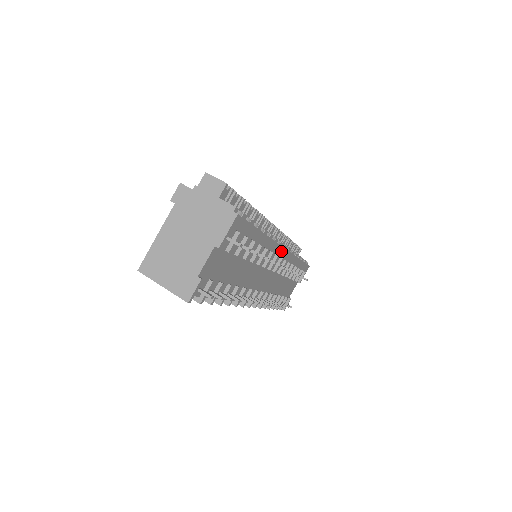
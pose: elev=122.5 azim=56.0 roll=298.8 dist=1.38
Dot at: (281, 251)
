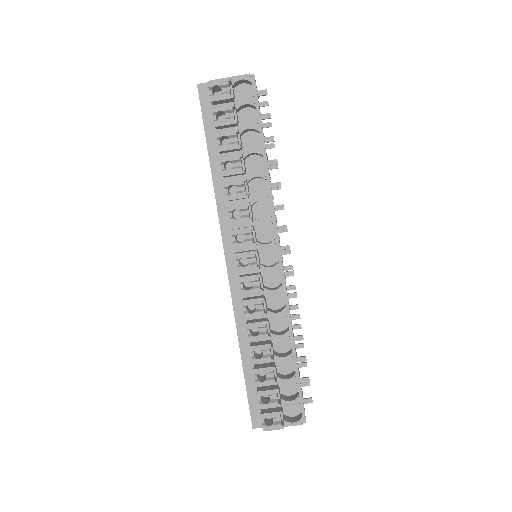
Dot at: (282, 265)
